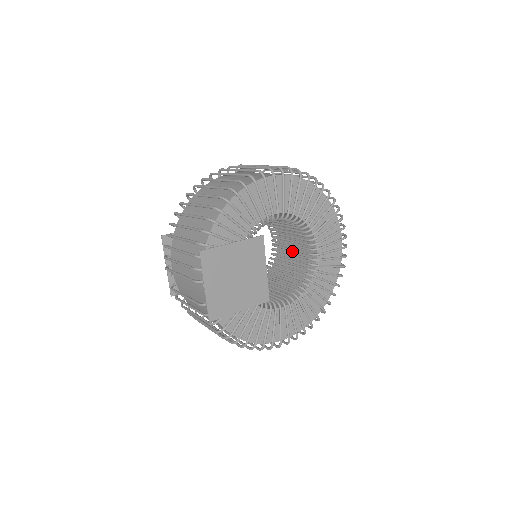
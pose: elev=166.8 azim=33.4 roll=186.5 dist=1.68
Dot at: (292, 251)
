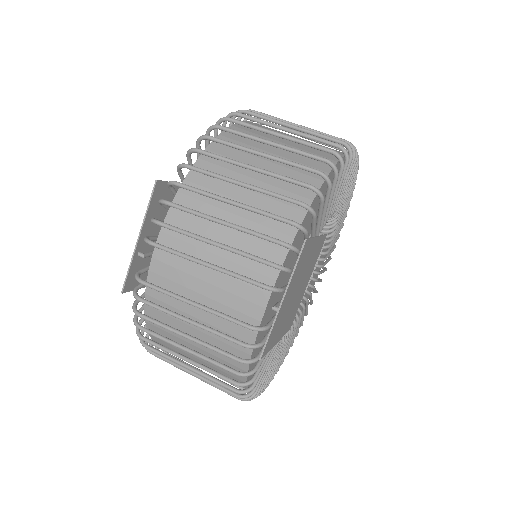
Dot at: occluded
